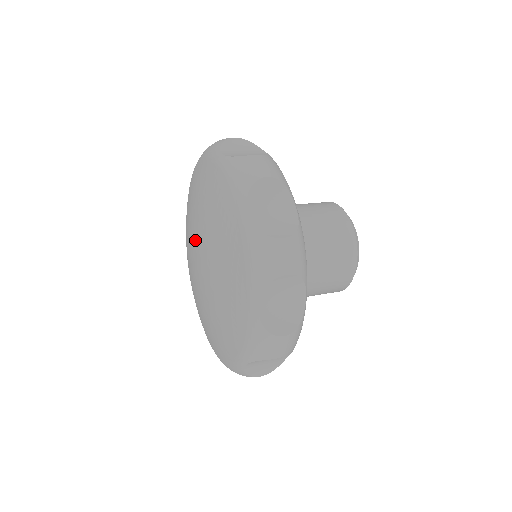
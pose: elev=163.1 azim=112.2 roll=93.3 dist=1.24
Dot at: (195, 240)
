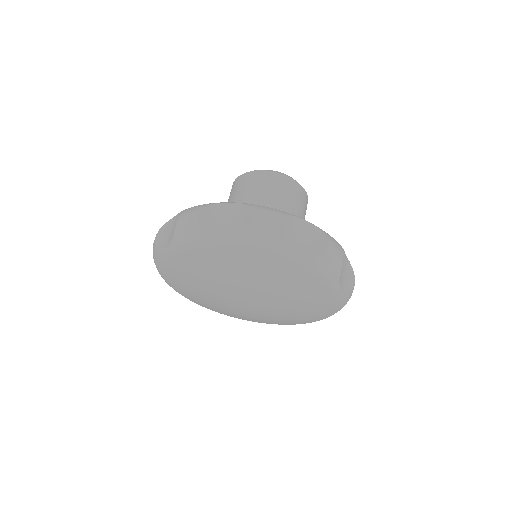
Dot at: (261, 303)
